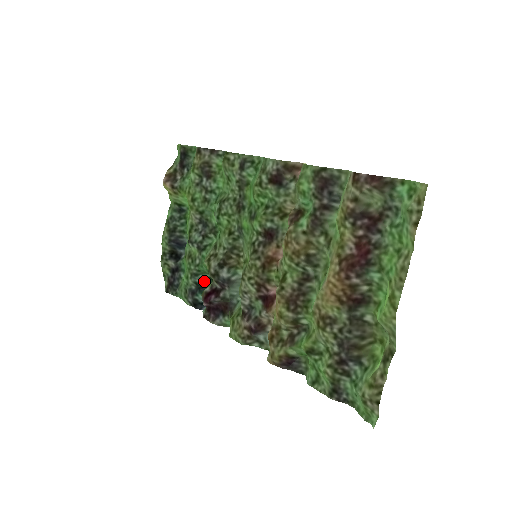
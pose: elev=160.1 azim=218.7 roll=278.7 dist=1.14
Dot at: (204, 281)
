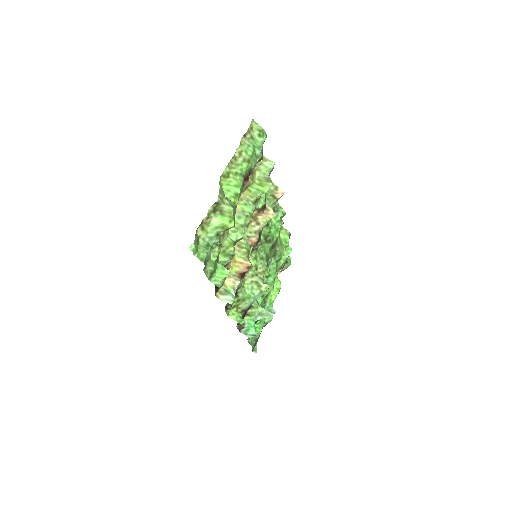
Dot at: occluded
